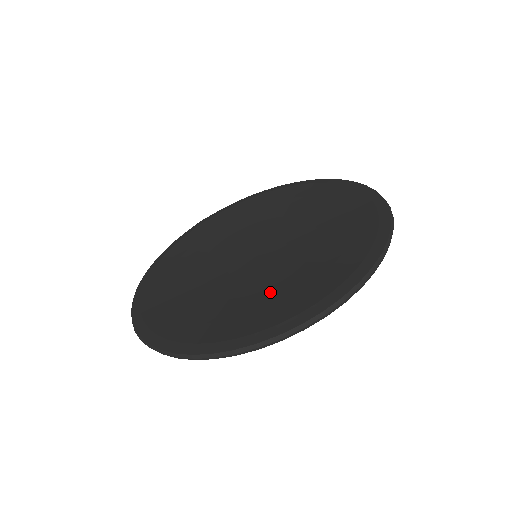
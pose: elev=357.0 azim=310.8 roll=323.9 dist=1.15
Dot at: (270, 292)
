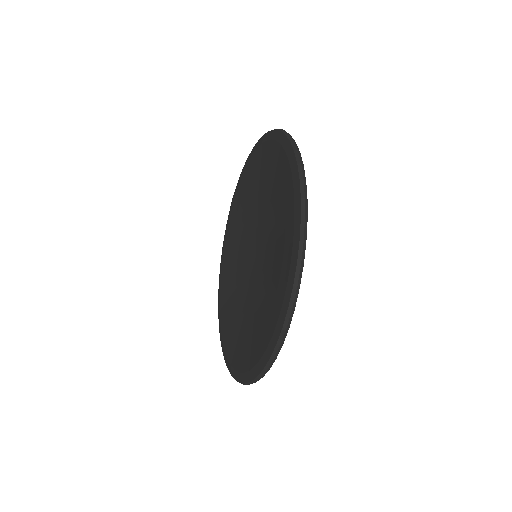
Dot at: (257, 317)
